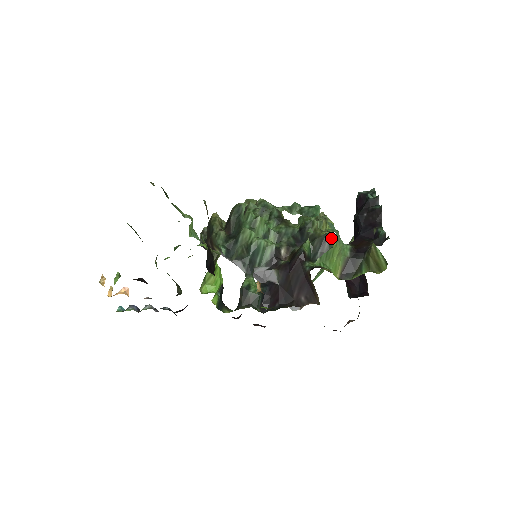
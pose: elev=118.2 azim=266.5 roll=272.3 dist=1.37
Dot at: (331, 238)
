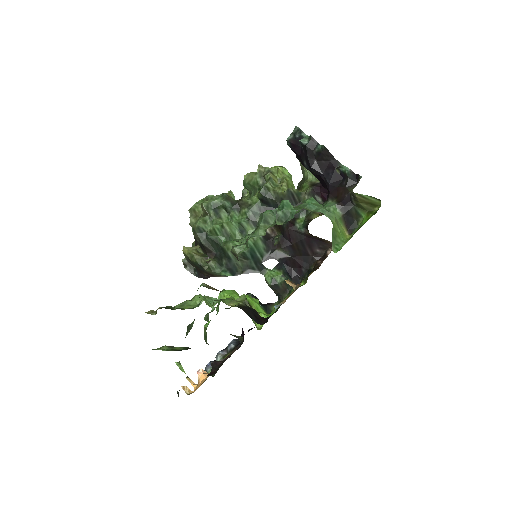
Dot at: (288, 183)
